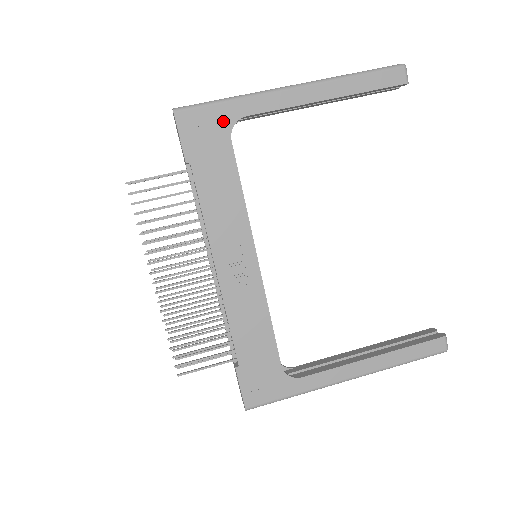
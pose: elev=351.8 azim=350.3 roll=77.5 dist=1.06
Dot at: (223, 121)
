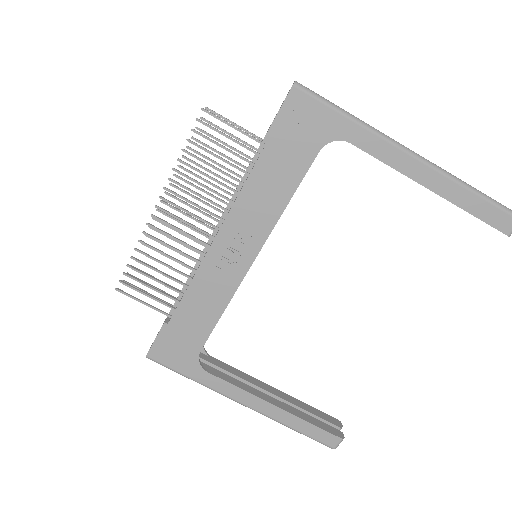
Dot at: (327, 130)
